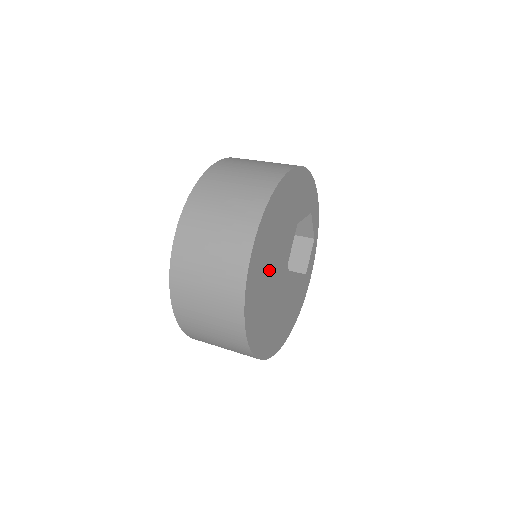
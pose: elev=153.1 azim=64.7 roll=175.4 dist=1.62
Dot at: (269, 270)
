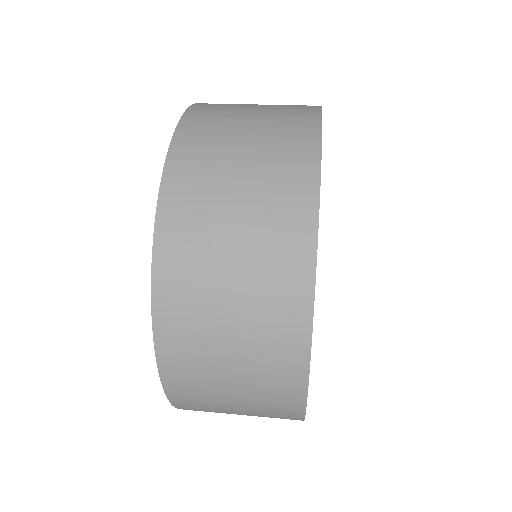
Dot at: occluded
